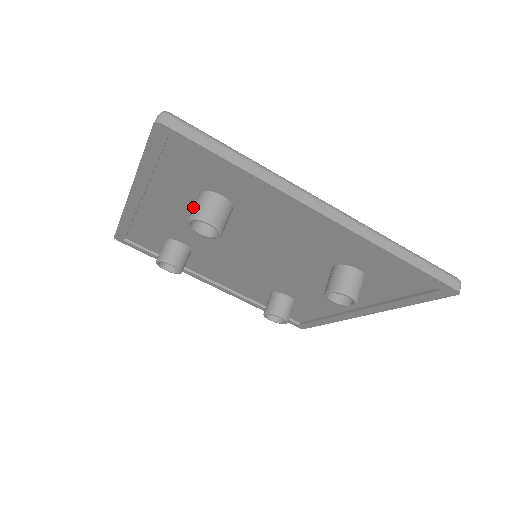
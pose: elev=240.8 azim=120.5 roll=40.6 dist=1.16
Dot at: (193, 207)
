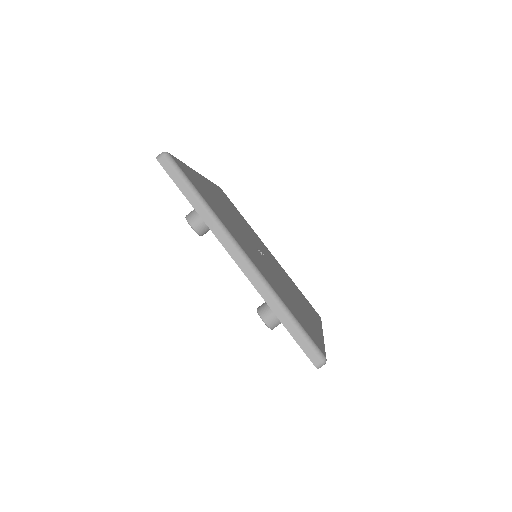
Dot at: (194, 209)
